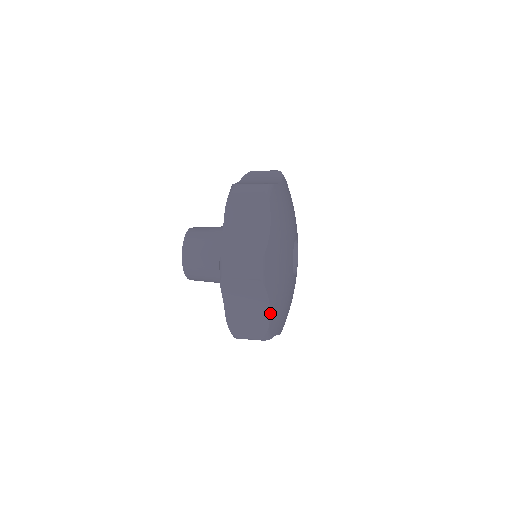
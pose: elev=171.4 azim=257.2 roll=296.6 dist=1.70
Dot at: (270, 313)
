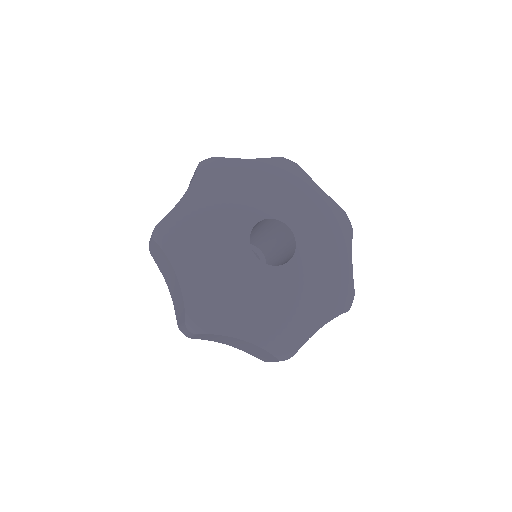
Dot at: (179, 203)
